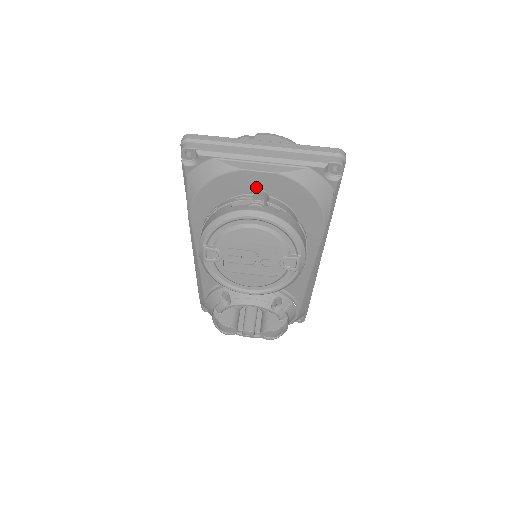
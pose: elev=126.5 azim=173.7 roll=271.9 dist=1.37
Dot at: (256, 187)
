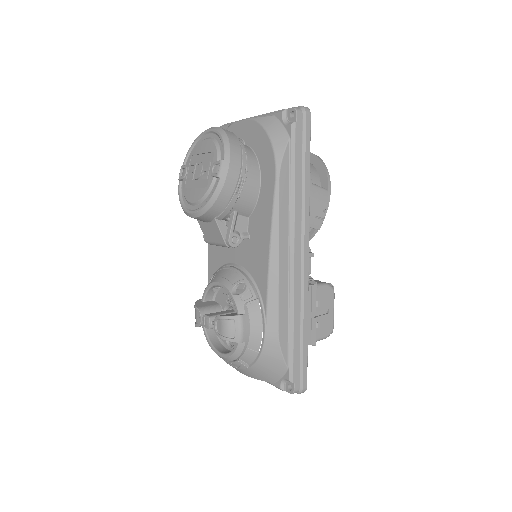
Dot at: (239, 137)
